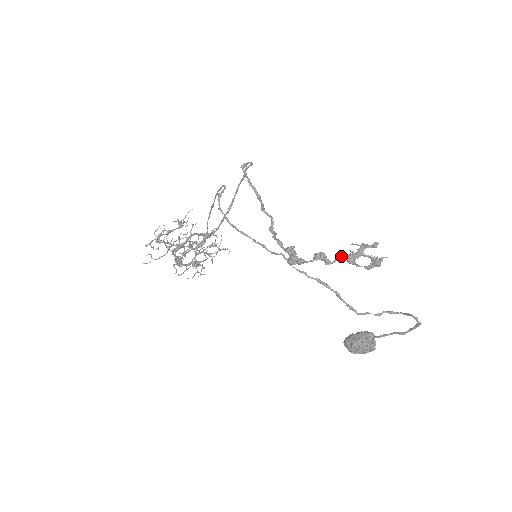
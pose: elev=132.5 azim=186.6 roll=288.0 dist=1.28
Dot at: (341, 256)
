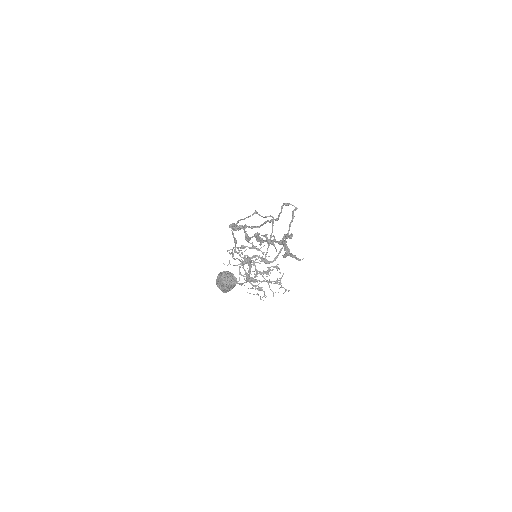
Dot at: occluded
